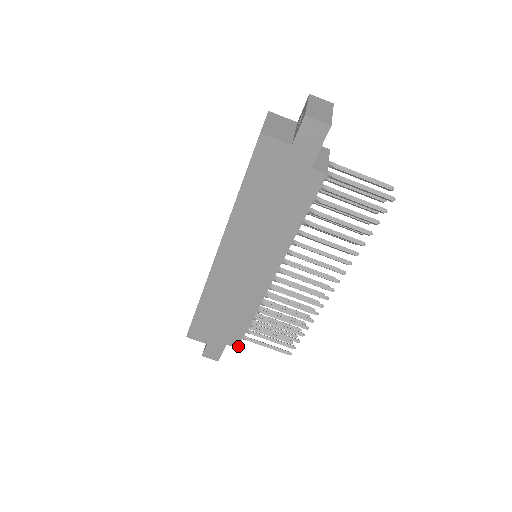
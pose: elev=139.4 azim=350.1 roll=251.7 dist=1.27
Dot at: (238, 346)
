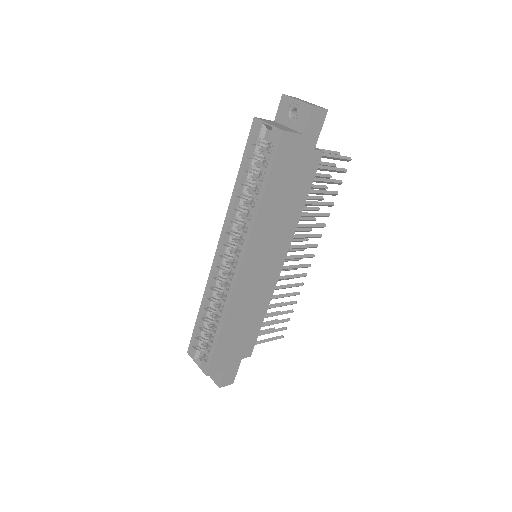
Dot at: (251, 354)
